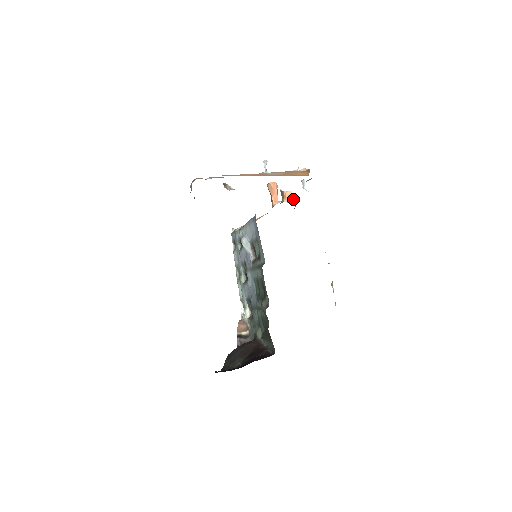
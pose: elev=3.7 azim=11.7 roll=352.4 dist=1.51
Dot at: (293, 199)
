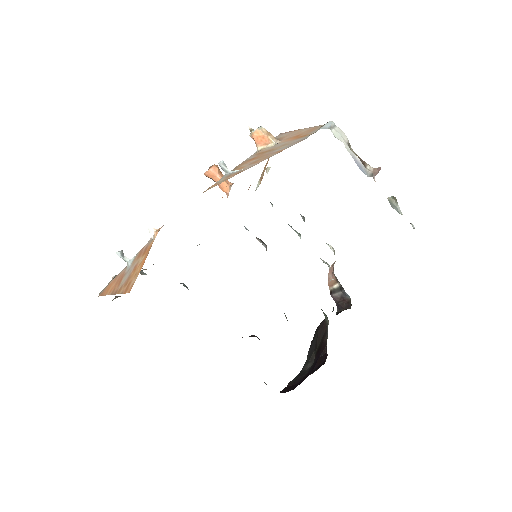
Dot at: (266, 138)
